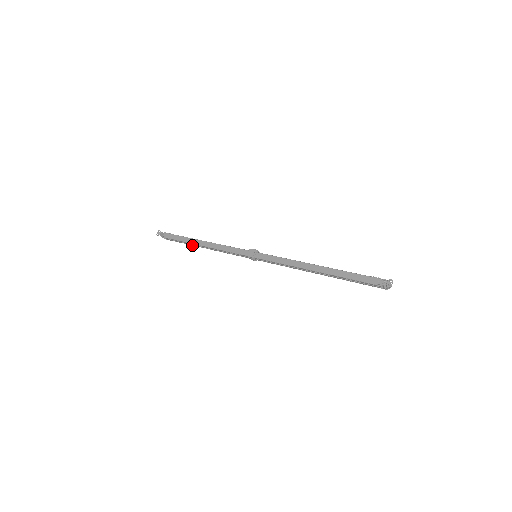
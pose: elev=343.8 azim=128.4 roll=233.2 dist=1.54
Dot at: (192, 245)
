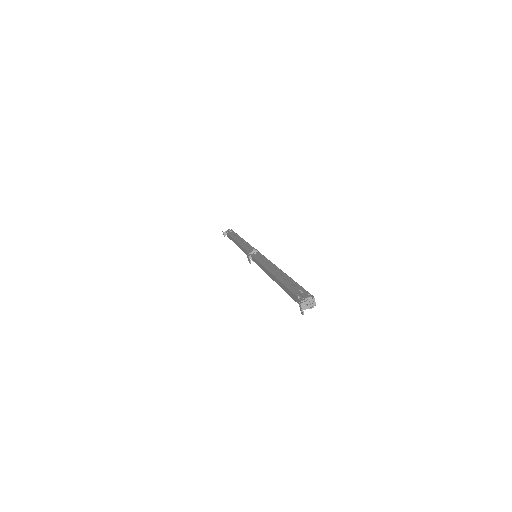
Dot at: occluded
